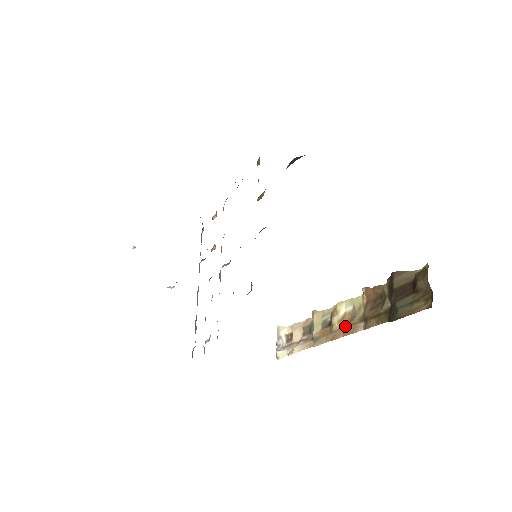
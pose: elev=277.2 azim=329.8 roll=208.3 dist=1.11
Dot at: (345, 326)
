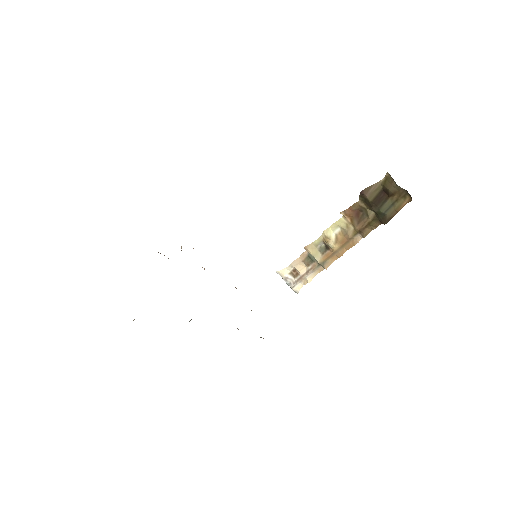
Dot at: (344, 244)
